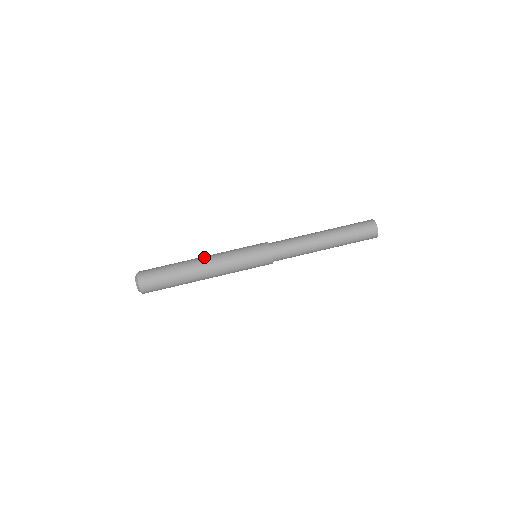
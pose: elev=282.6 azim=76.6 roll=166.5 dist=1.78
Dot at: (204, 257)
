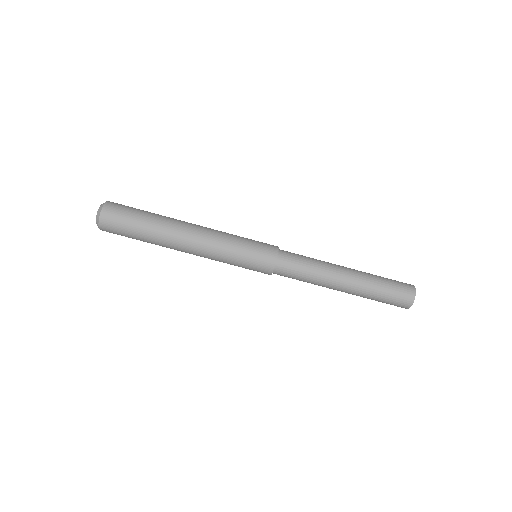
Dot at: (195, 224)
